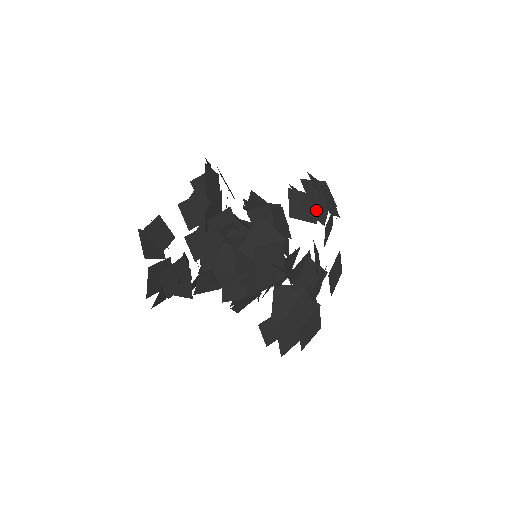
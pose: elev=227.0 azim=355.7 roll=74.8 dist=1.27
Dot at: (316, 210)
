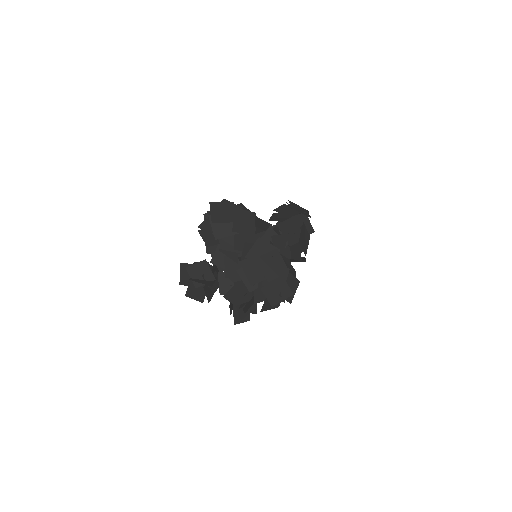
Dot at: (286, 212)
